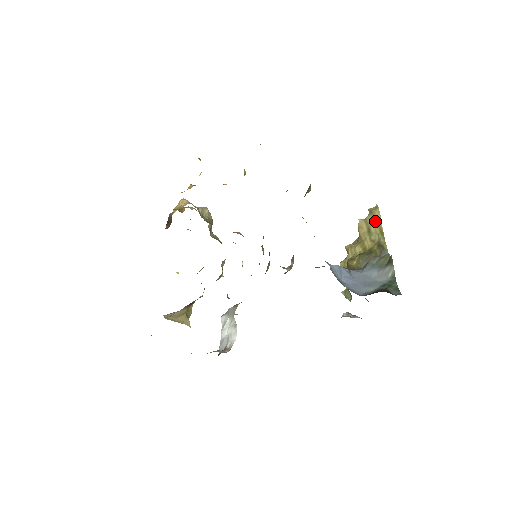
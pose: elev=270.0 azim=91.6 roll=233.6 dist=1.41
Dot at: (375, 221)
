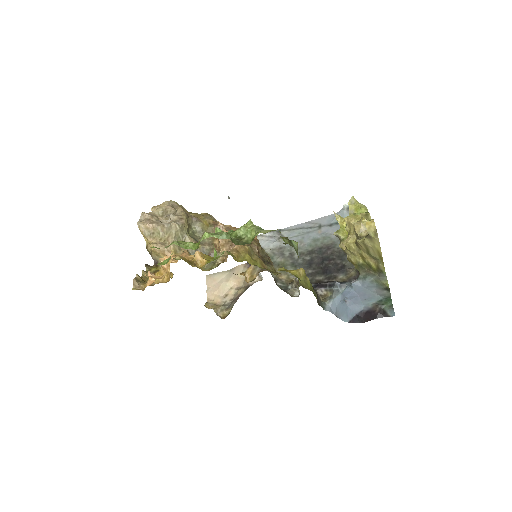
Dot at: (374, 249)
